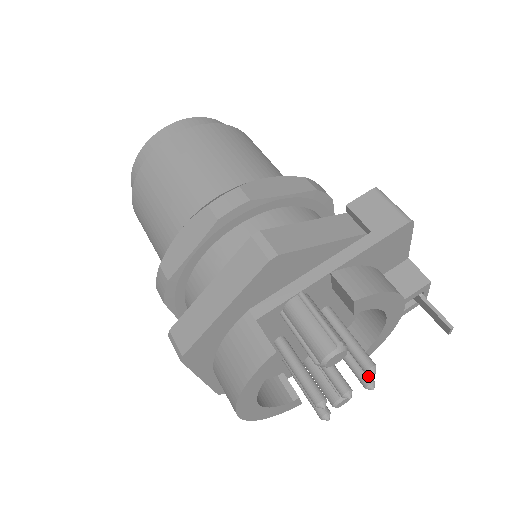
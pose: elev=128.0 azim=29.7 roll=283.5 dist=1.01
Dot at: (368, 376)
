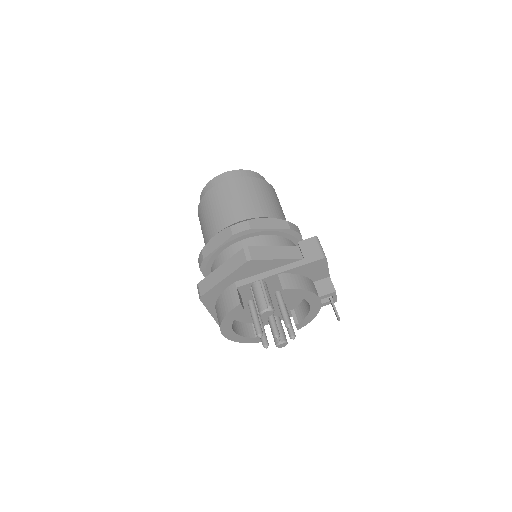
Dot at: (293, 332)
